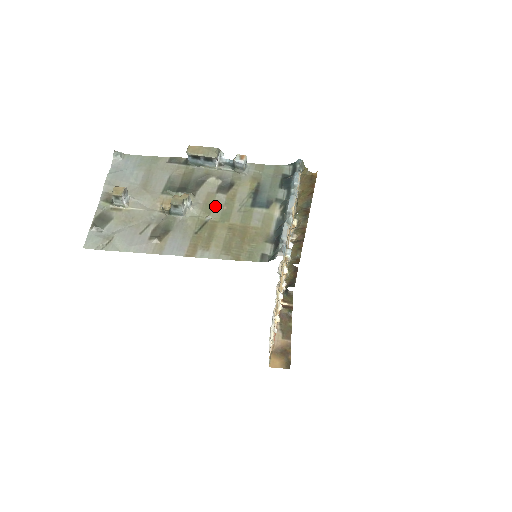
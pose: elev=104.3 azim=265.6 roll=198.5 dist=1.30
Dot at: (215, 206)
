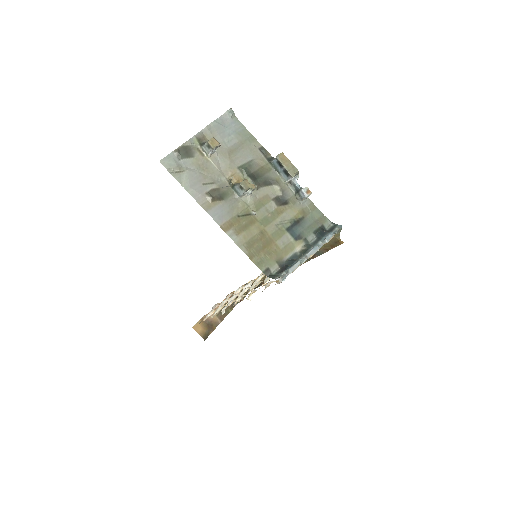
Dot at: (264, 208)
